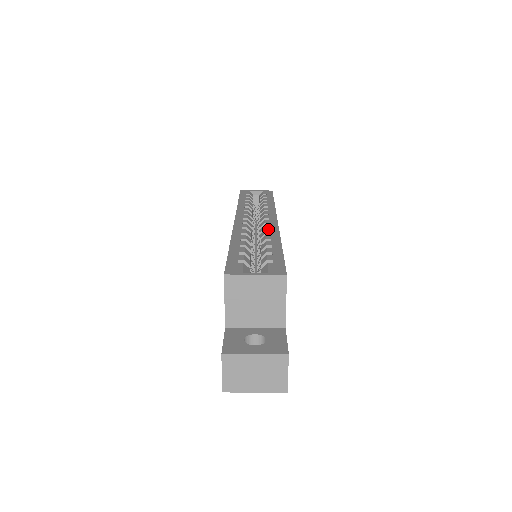
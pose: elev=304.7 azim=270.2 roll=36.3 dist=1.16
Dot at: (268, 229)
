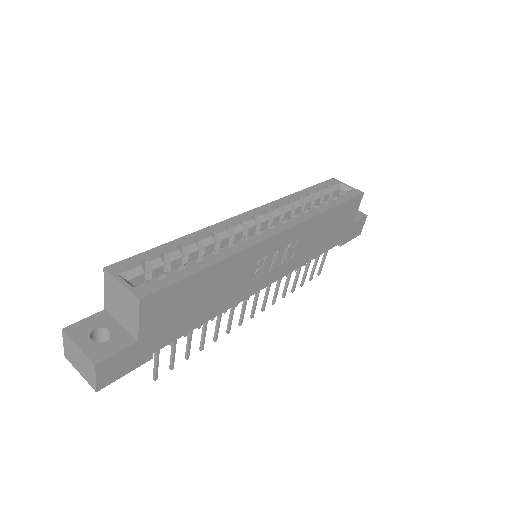
Dot at: occluded
